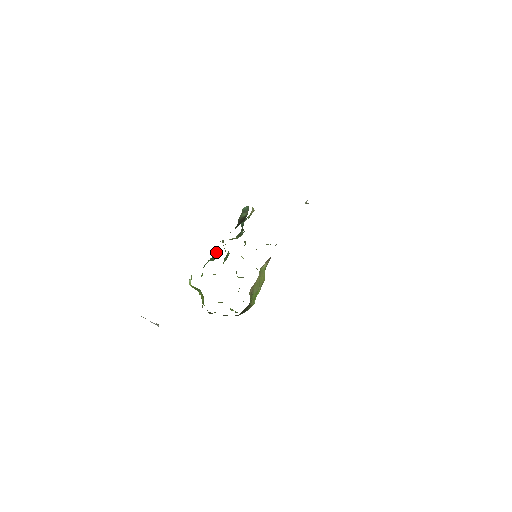
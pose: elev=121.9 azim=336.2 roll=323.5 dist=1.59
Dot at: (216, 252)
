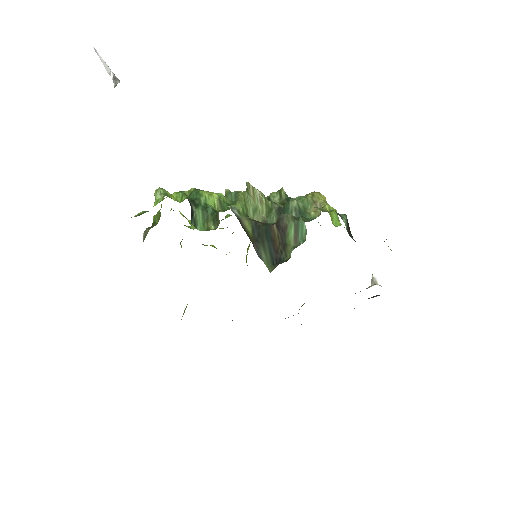
Dot at: (211, 228)
